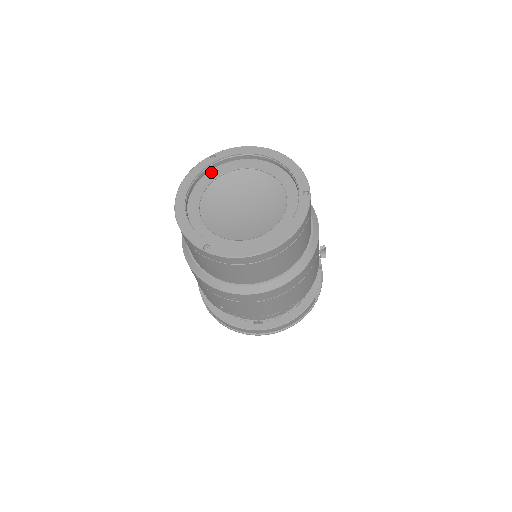
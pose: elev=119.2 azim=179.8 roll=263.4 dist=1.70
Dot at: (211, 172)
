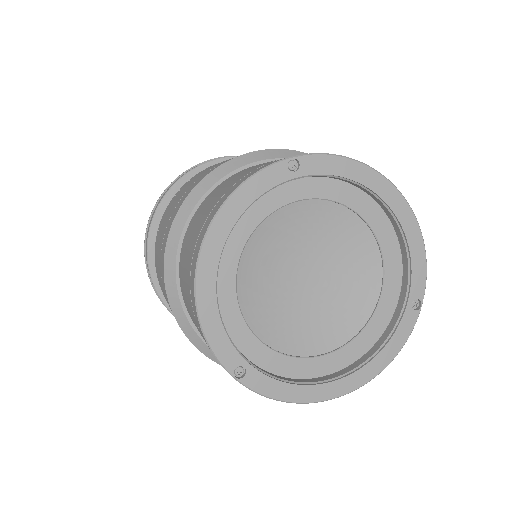
Dot at: (277, 189)
